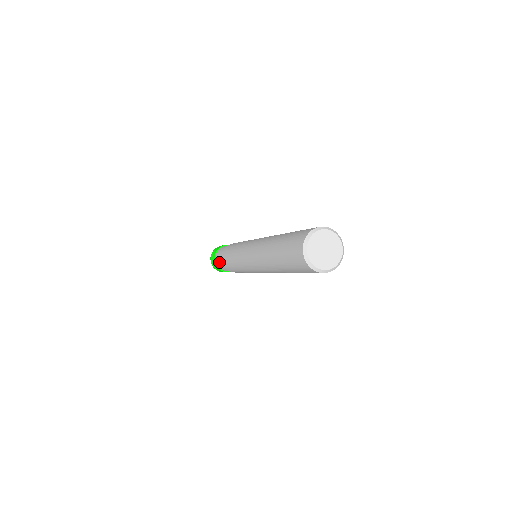
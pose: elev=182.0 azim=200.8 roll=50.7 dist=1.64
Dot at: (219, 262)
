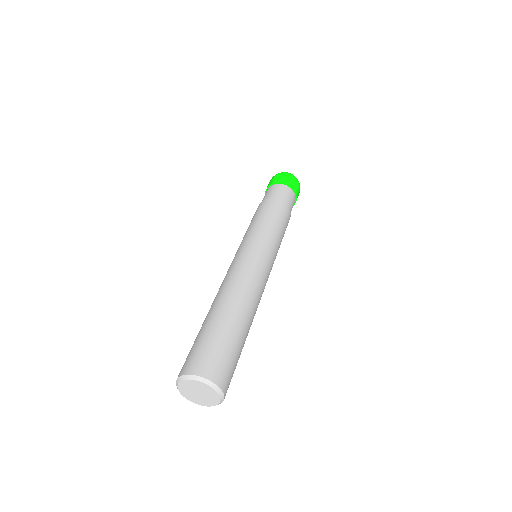
Dot at: occluded
